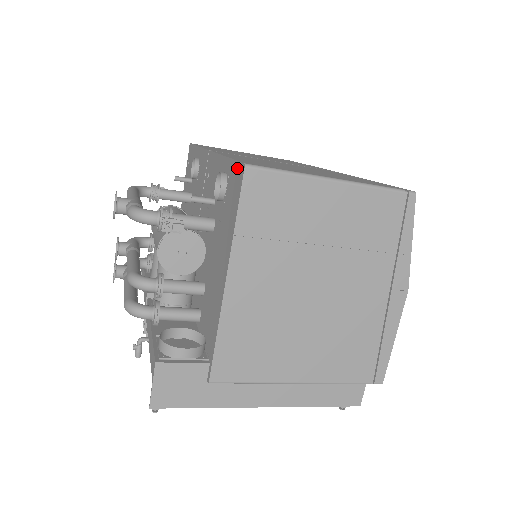
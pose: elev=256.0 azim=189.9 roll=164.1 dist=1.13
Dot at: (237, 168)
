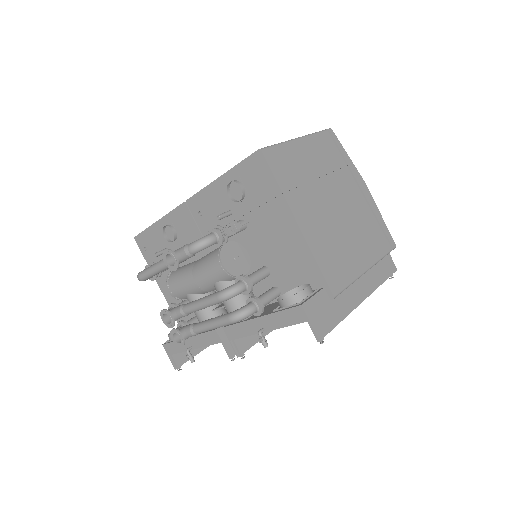
Dot at: (250, 161)
